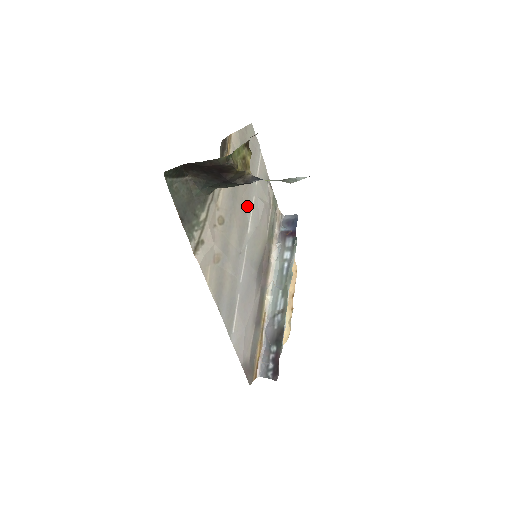
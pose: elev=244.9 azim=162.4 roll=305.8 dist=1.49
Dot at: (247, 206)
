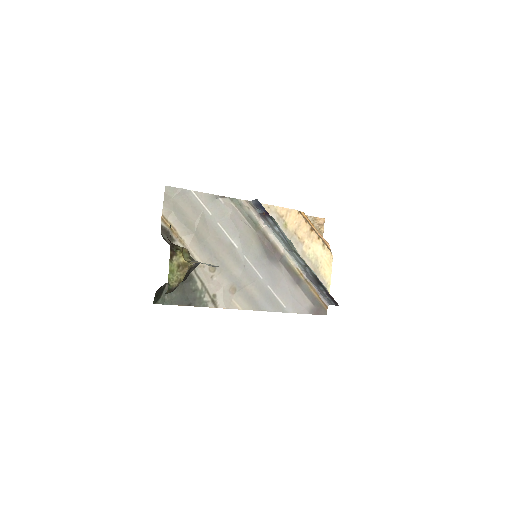
Dot at: (220, 235)
